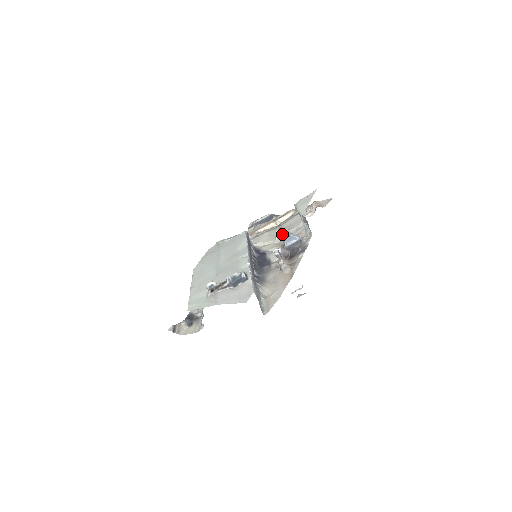
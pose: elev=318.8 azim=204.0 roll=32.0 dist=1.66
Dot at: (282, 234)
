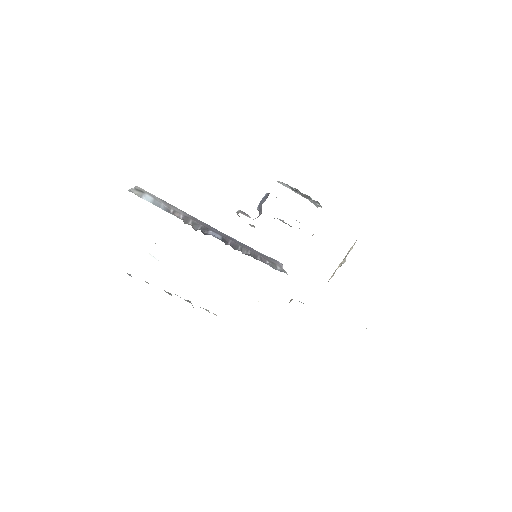
Dot at: occluded
